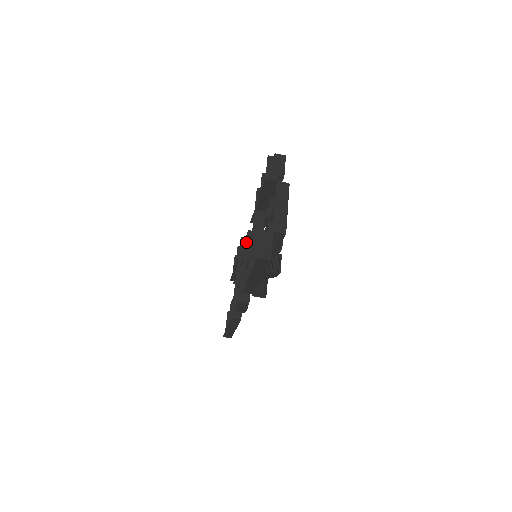
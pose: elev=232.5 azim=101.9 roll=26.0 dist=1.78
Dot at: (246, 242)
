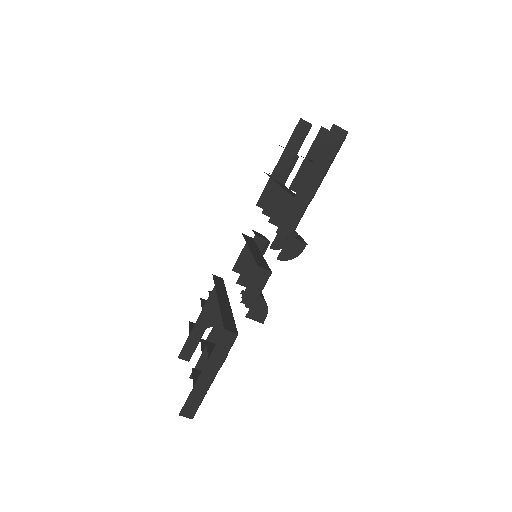
Dot at: (244, 236)
